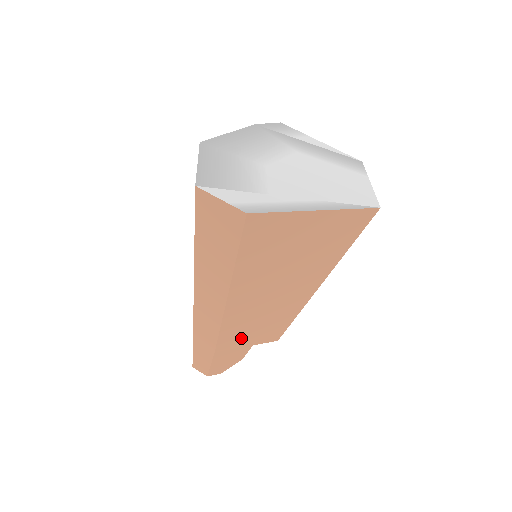
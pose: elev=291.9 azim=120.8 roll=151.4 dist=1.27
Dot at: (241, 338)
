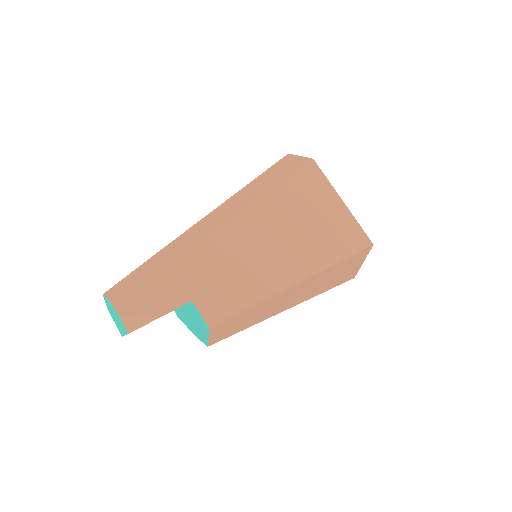
Dot at: (199, 273)
